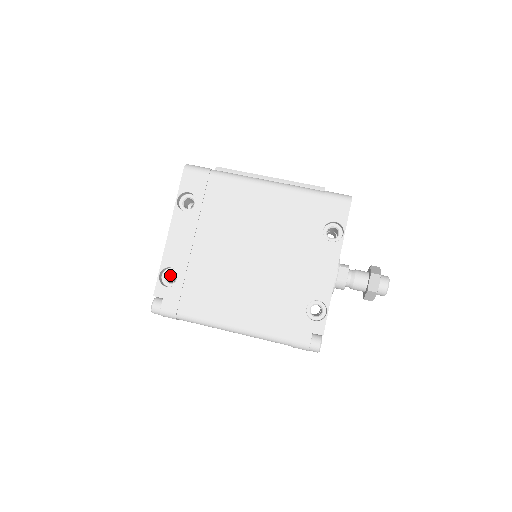
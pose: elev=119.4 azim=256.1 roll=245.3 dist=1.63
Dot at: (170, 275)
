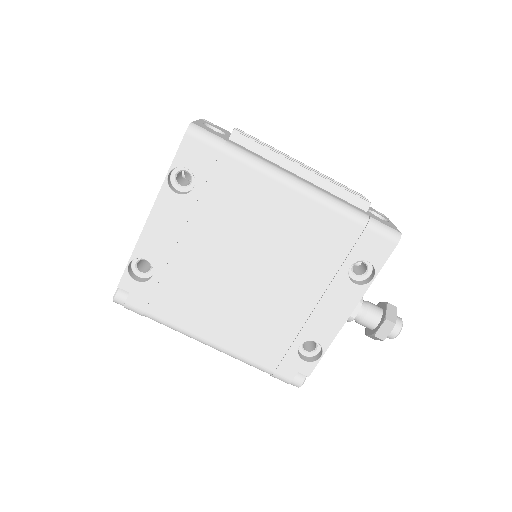
Dot at: occluded
